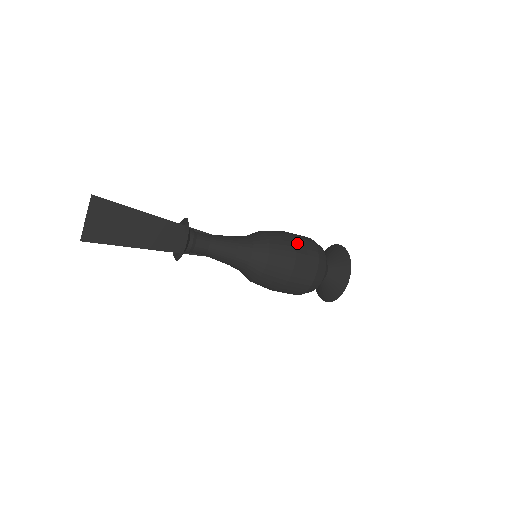
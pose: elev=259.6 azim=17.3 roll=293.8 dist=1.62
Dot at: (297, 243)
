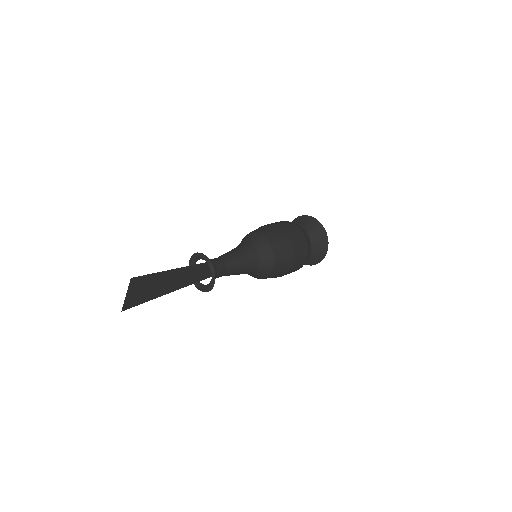
Dot at: (293, 244)
